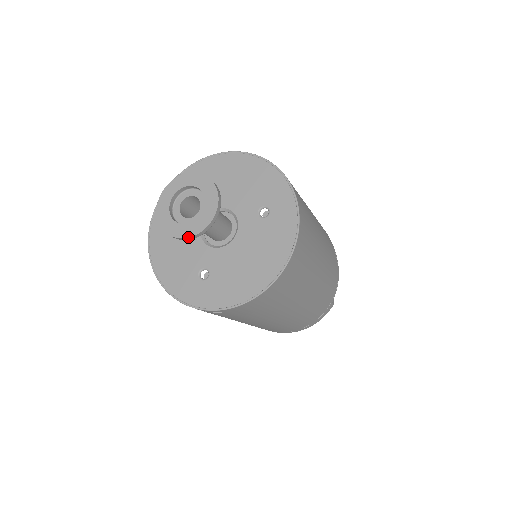
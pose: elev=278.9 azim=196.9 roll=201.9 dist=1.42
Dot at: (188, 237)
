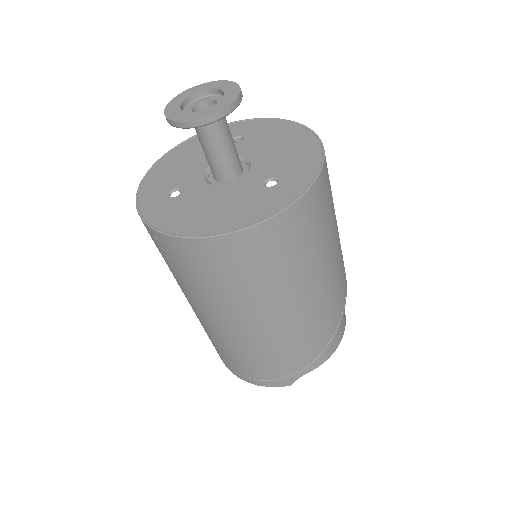
Dot at: (171, 120)
